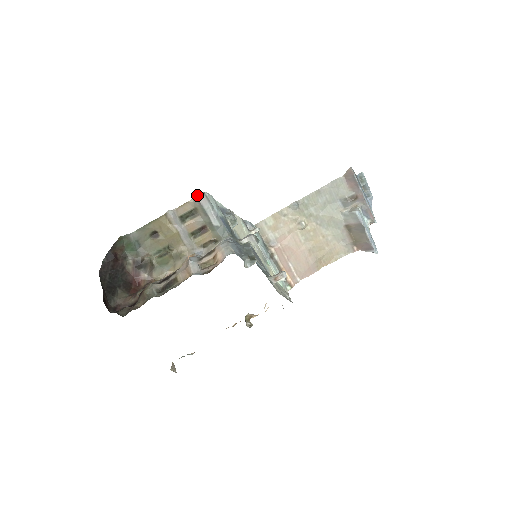
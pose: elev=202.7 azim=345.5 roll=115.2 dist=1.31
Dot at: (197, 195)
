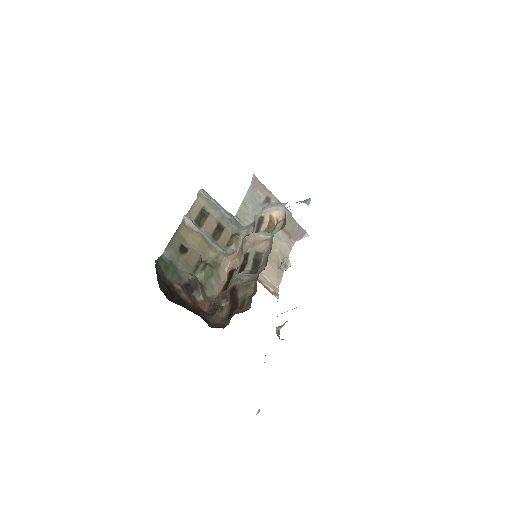
Dot at: (200, 191)
